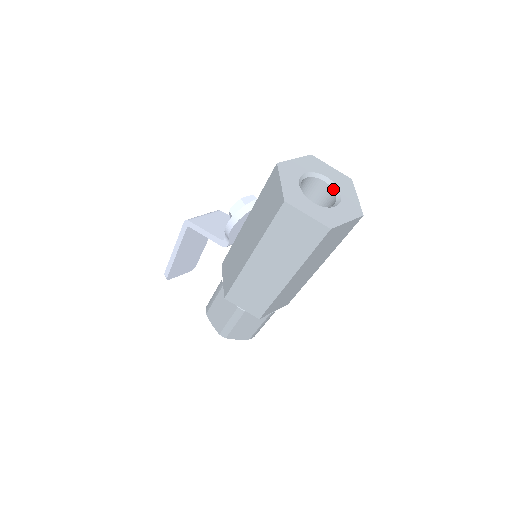
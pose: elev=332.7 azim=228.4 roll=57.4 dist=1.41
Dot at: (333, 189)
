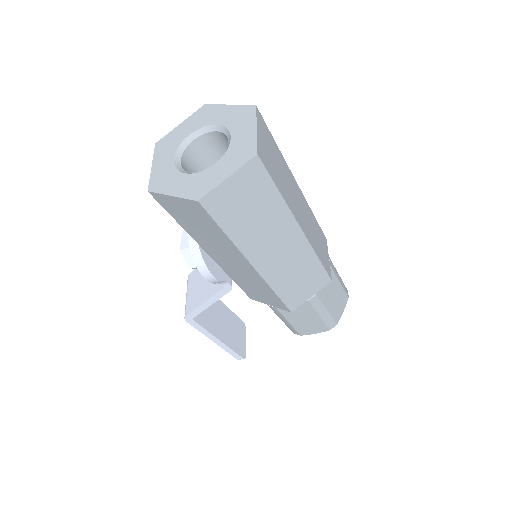
Dot at: (208, 132)
